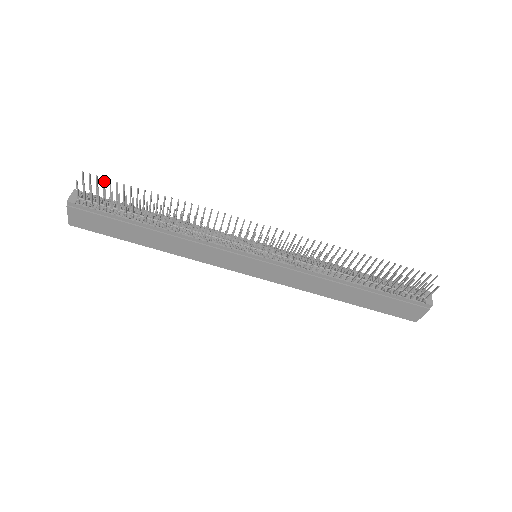
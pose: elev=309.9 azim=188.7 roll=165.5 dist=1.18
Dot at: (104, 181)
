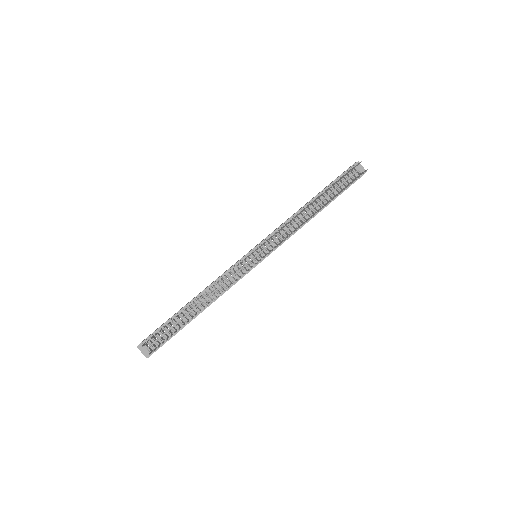
Dot at: (155, 334)
